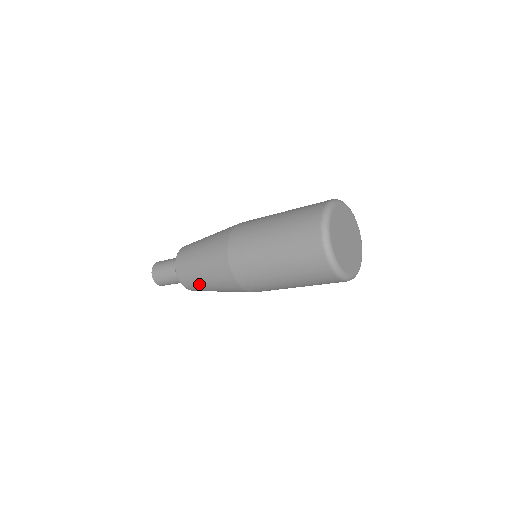
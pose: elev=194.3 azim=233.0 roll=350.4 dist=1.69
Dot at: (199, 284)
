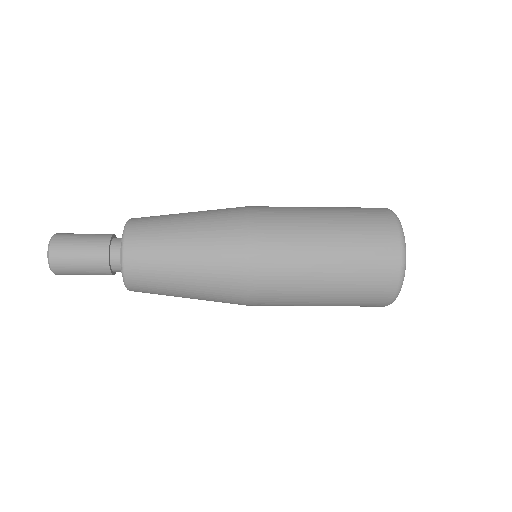
Dot at: occluded
